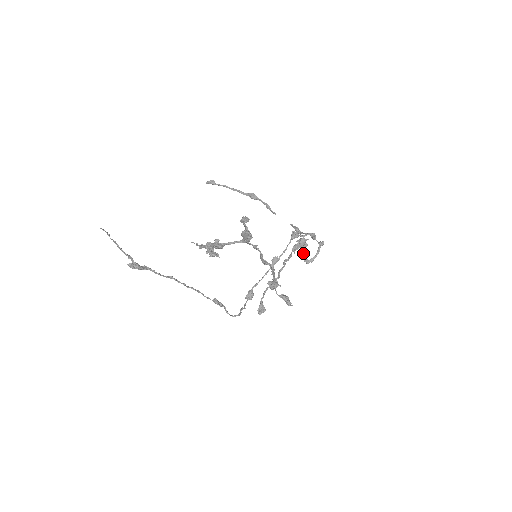
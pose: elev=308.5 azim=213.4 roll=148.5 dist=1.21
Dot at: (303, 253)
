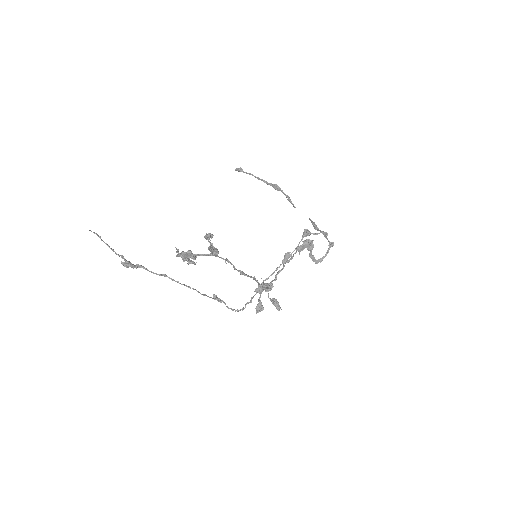
Dot at: (310, 253)
